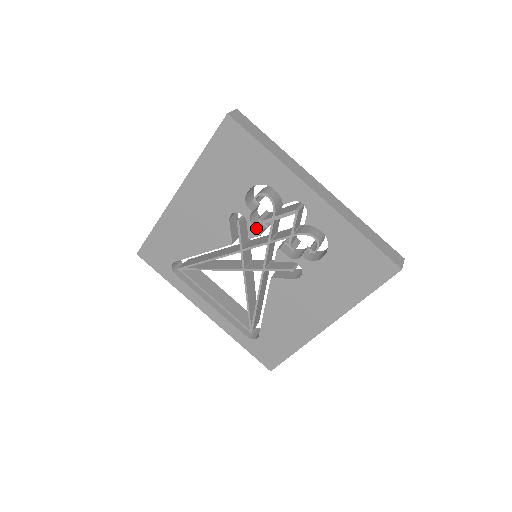
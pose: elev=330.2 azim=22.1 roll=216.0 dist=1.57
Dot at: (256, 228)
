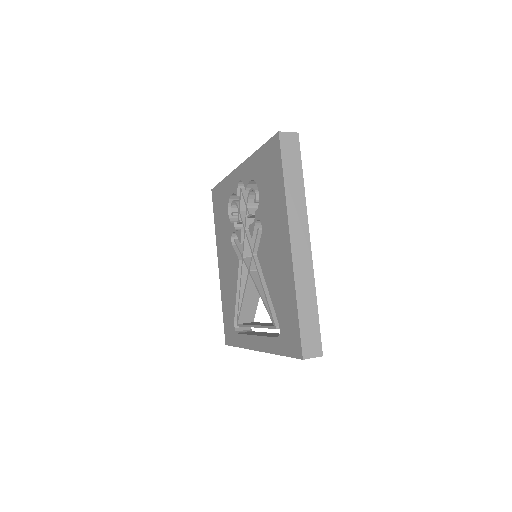
Dot at: (239, 230)
